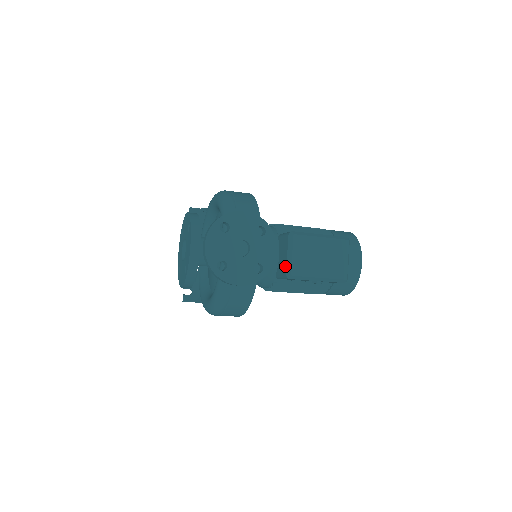
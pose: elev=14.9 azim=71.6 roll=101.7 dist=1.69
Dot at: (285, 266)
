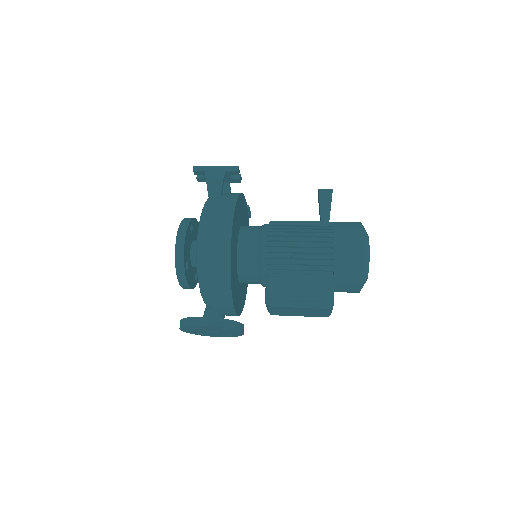
Dot at: occluded
